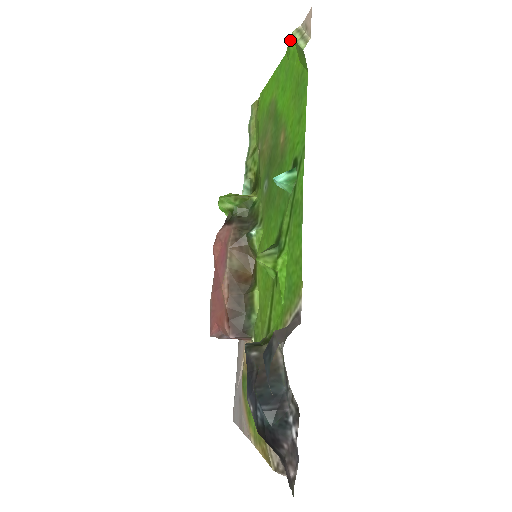
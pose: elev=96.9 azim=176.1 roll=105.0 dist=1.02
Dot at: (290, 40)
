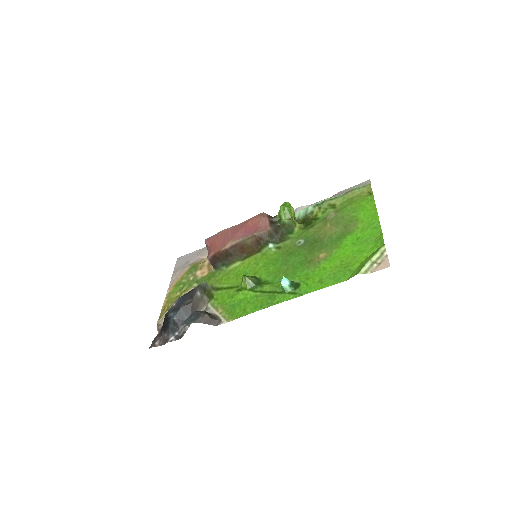
Dot at: (383, 242)
